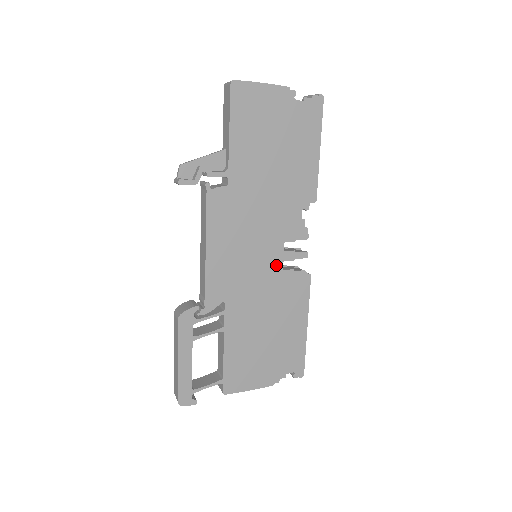
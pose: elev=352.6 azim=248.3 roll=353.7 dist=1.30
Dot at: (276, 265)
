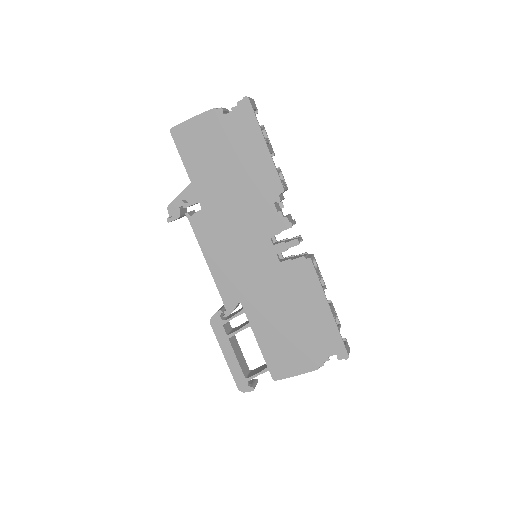
Dot at: (272, 259)
